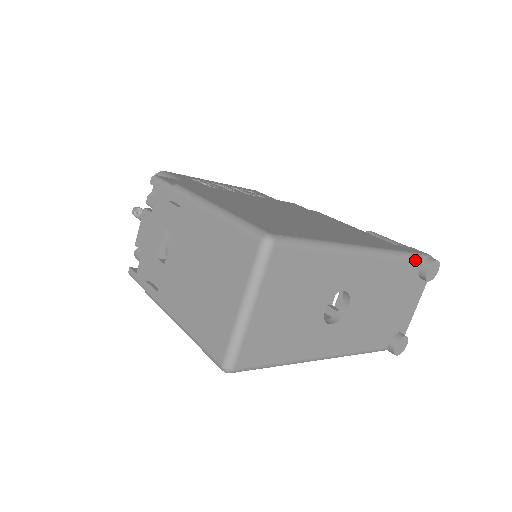
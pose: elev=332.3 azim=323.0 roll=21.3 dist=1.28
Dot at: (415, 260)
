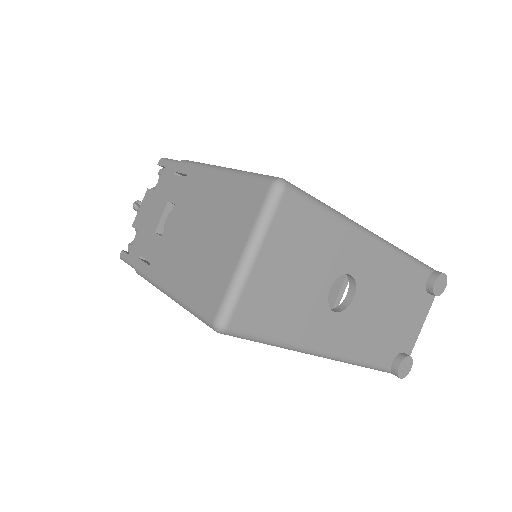
Dot at: (423, 268)
